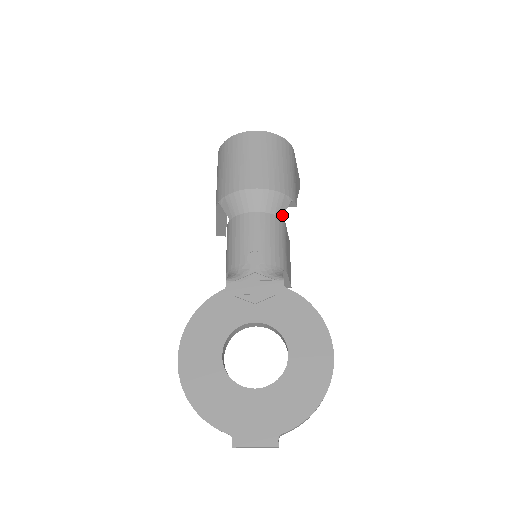
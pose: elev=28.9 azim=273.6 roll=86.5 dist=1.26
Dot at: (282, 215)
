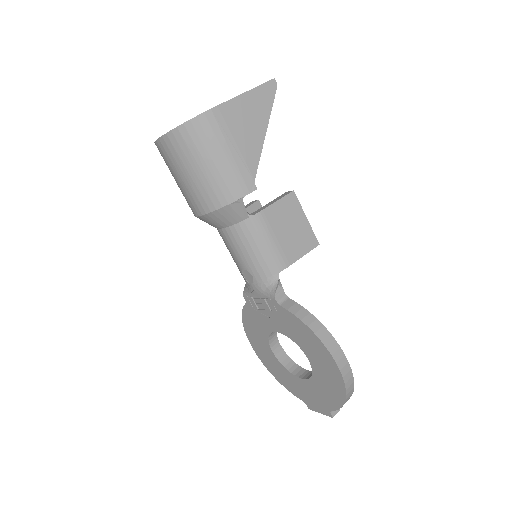
Dot at: (247, 215)
